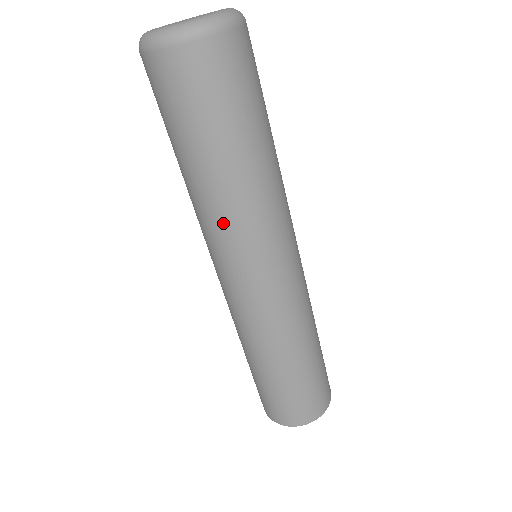
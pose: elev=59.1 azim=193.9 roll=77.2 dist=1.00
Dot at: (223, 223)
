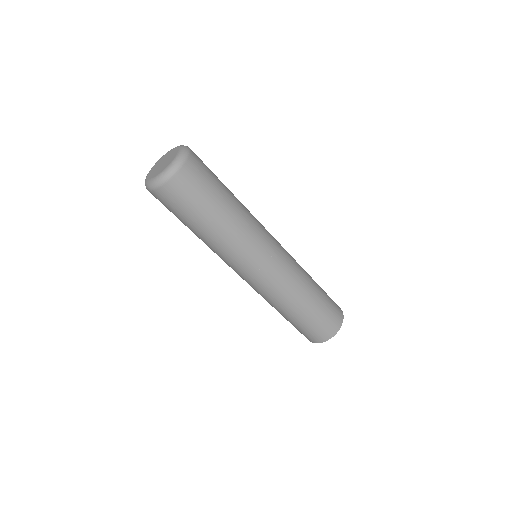
Dot at: (226, 251)
